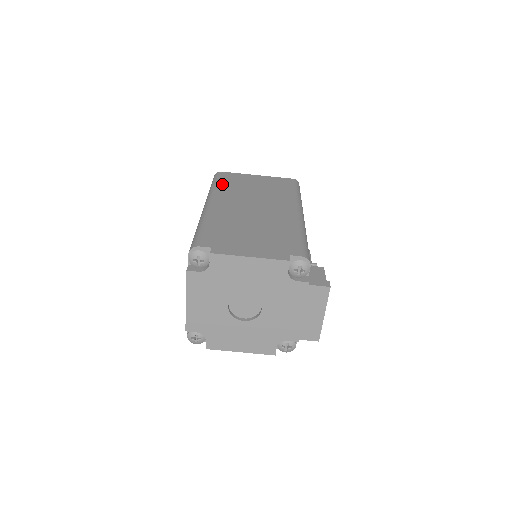
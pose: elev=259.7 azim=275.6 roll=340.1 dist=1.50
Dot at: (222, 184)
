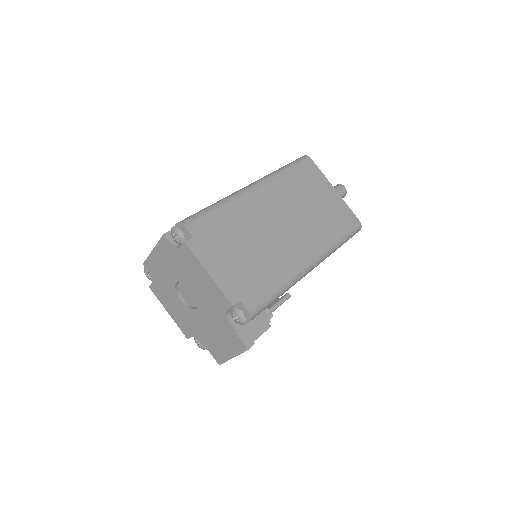
Dot at: (292, 174)
